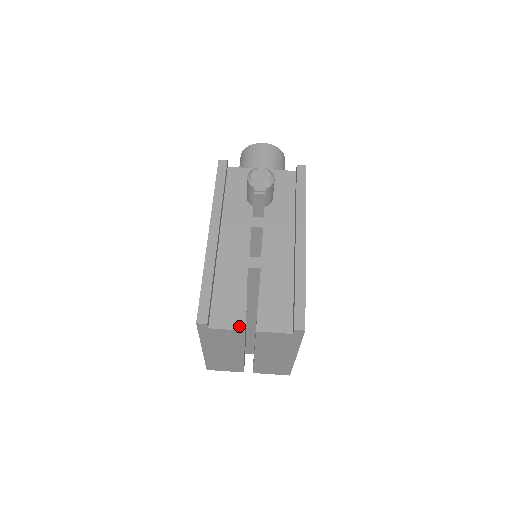
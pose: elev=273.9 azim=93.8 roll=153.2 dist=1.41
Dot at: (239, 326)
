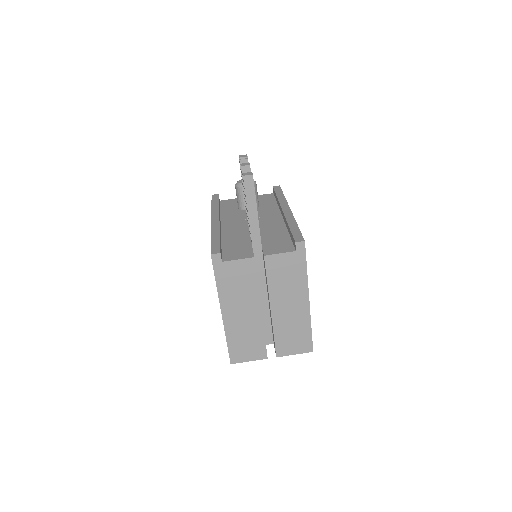
Dot at: (248, 256)
